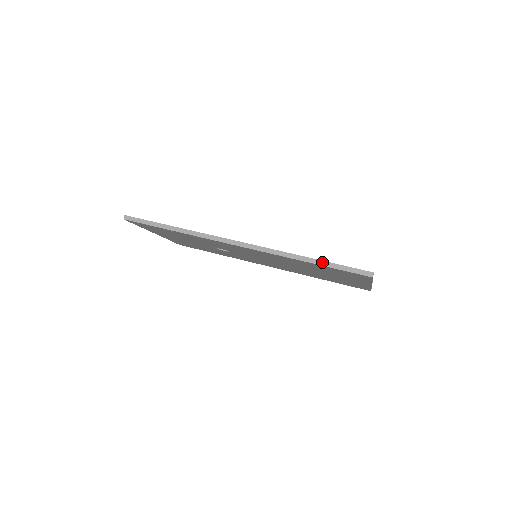
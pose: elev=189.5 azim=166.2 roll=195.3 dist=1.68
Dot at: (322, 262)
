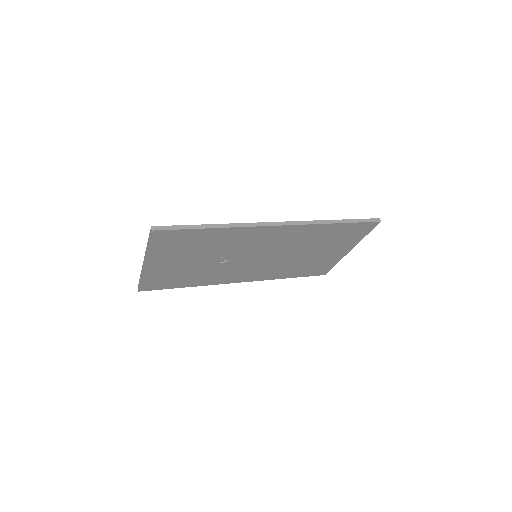
Dot at: (345, 220)
